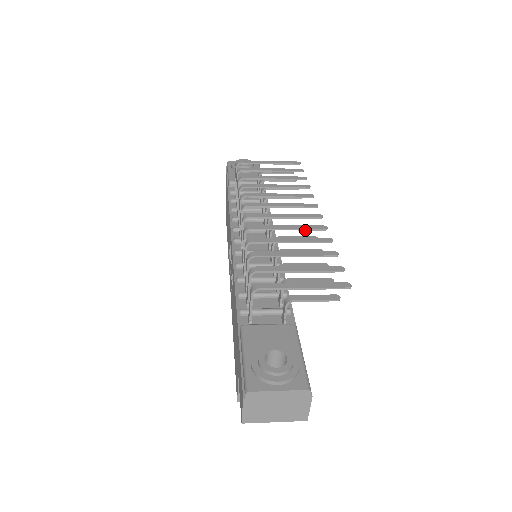
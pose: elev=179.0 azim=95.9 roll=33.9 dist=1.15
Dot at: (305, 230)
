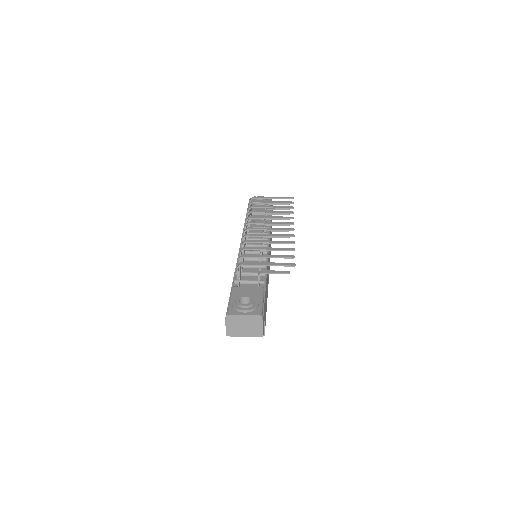
Dot at: occluded
